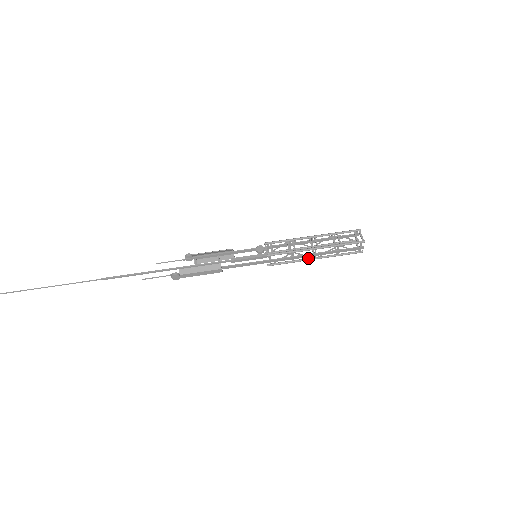
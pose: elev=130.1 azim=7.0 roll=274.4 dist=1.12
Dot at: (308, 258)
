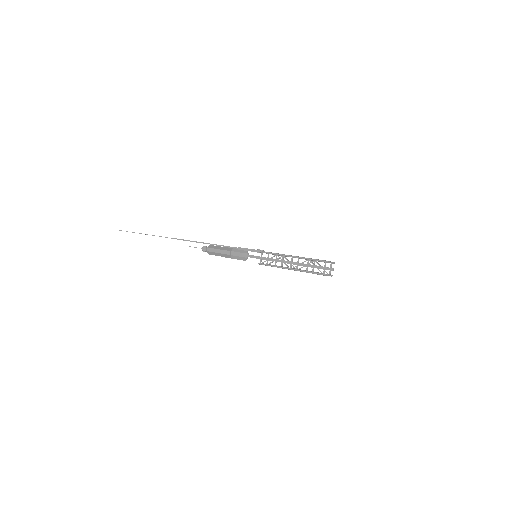
Dot at: (286, 267)
